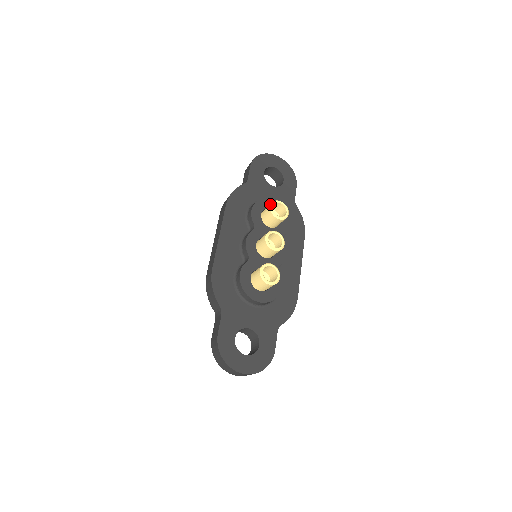
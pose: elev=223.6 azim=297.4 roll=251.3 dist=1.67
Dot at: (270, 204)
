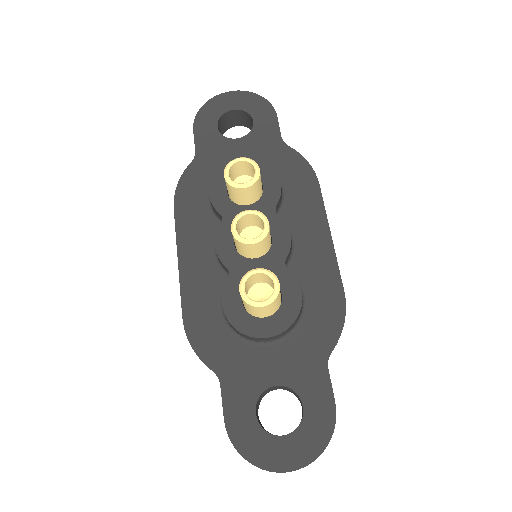
Dot at: occluded
